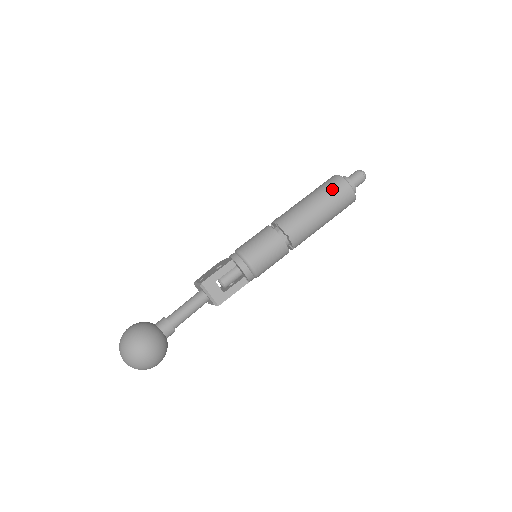
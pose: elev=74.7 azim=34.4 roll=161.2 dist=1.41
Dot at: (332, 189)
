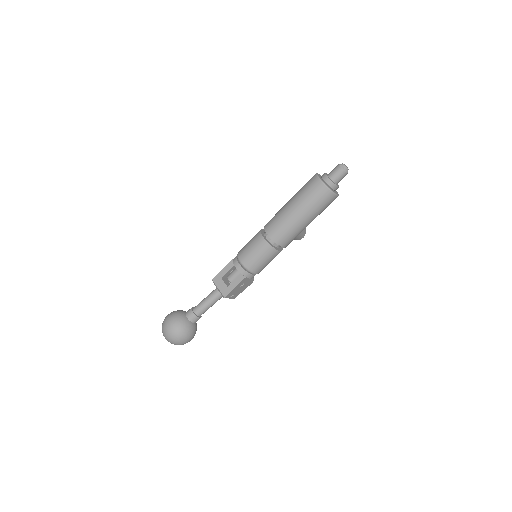
Dot at: (305, 187)
